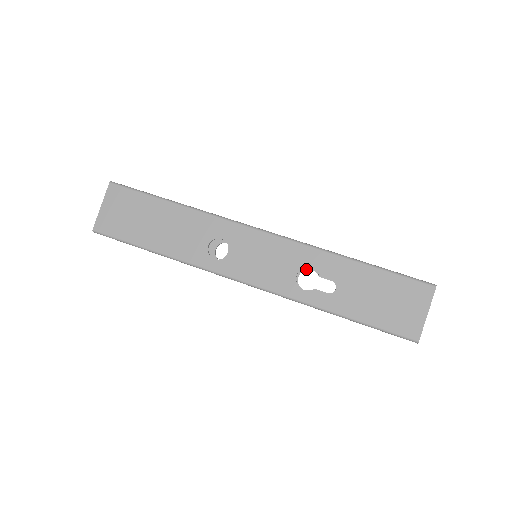
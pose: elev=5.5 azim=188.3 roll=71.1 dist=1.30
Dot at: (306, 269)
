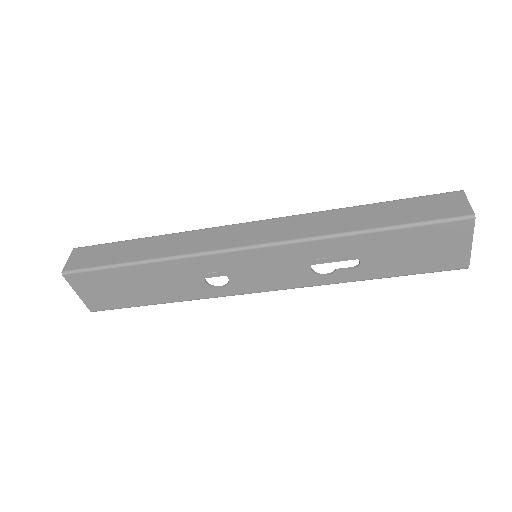
Dot at: occluded
